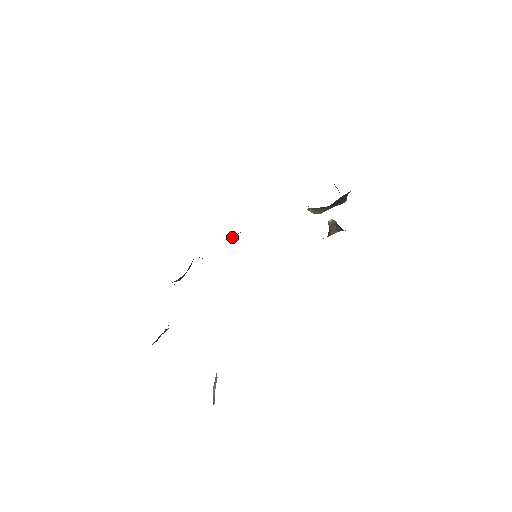
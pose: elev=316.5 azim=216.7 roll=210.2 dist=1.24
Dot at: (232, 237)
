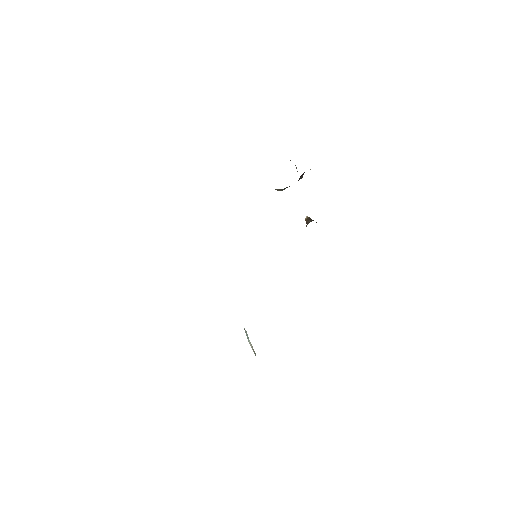
Dot at: occluded
